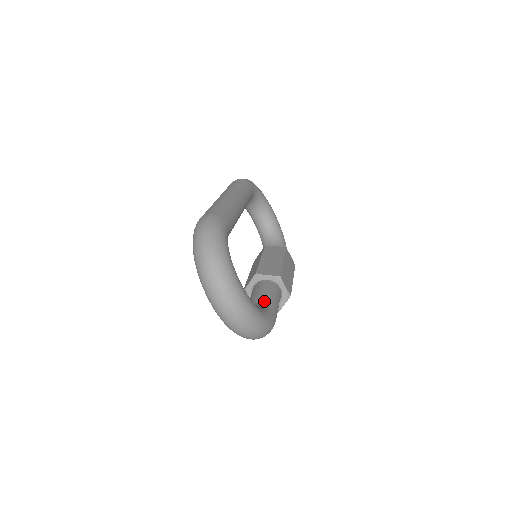
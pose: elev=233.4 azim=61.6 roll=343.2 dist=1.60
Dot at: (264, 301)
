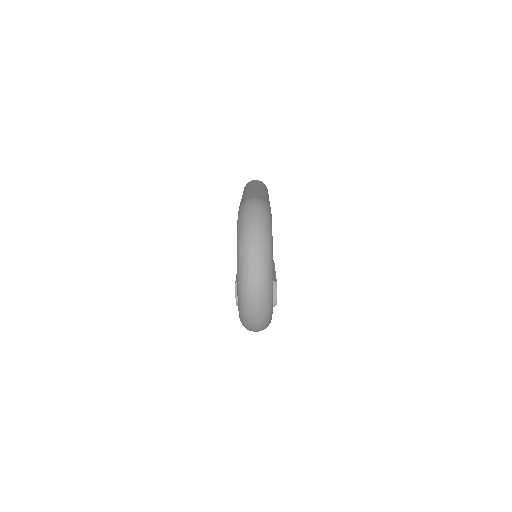
Dot at: occluded
